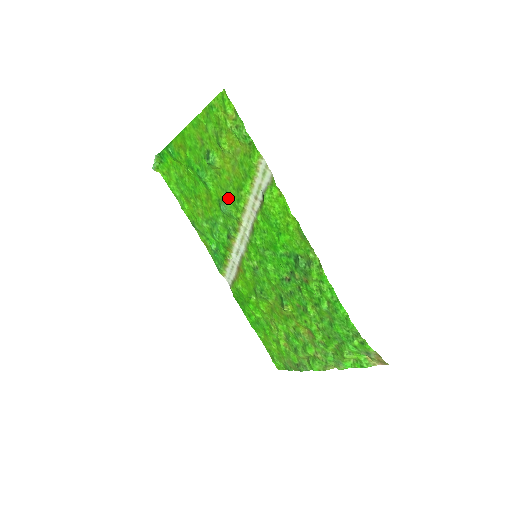
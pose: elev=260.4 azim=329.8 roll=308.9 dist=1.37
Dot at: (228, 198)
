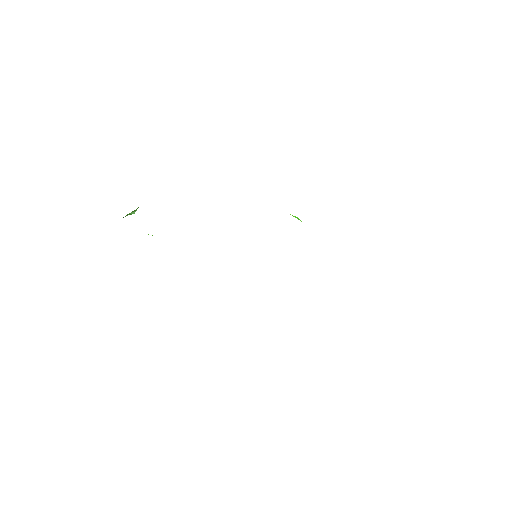
Dot at: occluded
